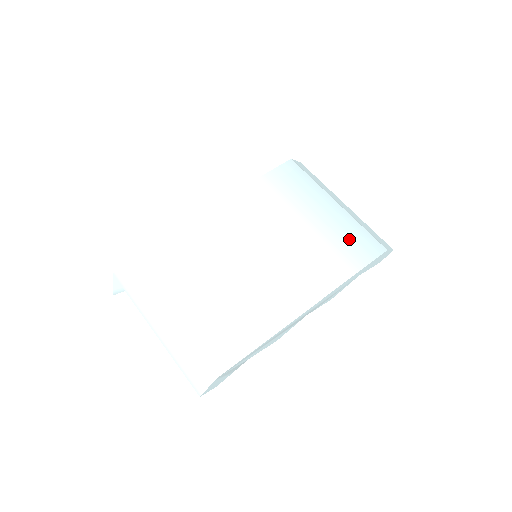
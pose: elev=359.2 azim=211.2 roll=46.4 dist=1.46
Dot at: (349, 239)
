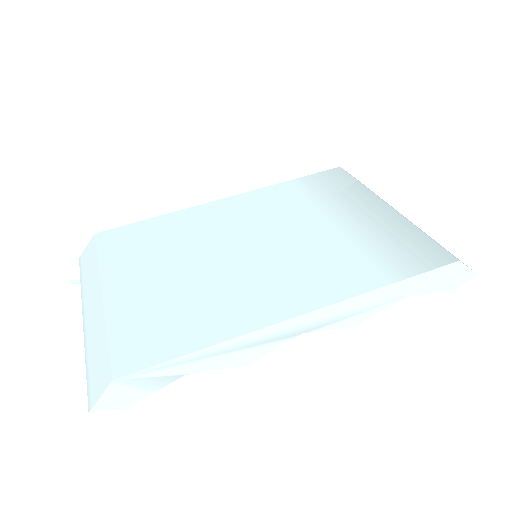
Dot at: (396, 243)
